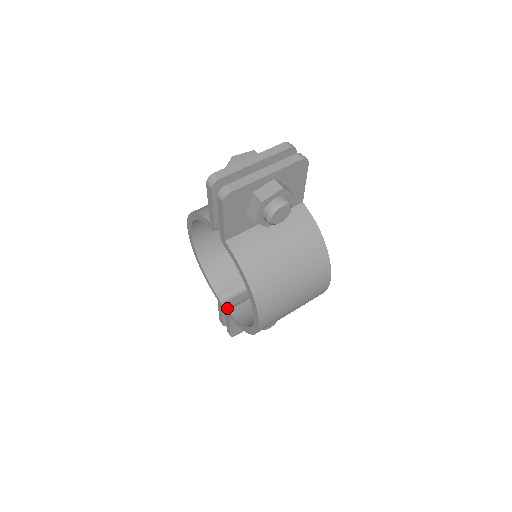
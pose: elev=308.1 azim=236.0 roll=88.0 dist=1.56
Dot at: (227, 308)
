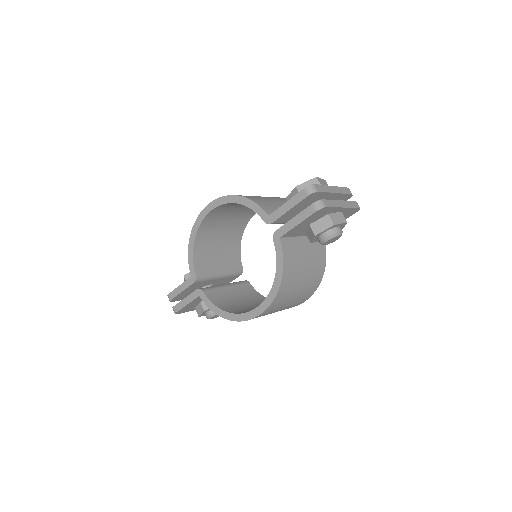
Dot at: (191, 287)
